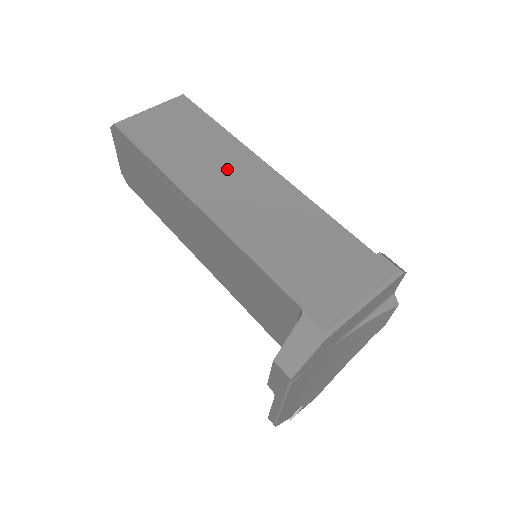
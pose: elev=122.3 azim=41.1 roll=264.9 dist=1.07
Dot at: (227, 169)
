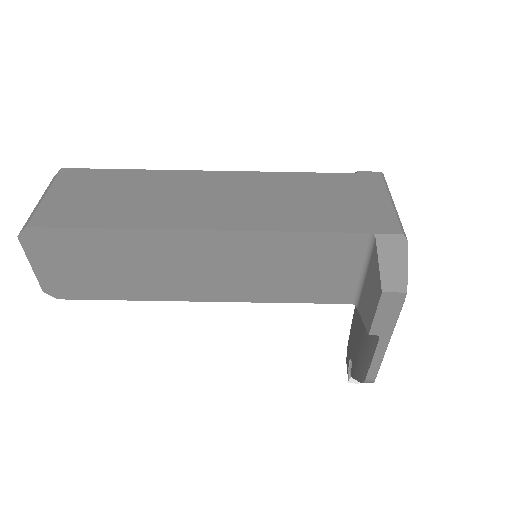
Dot at: (186, 192)
